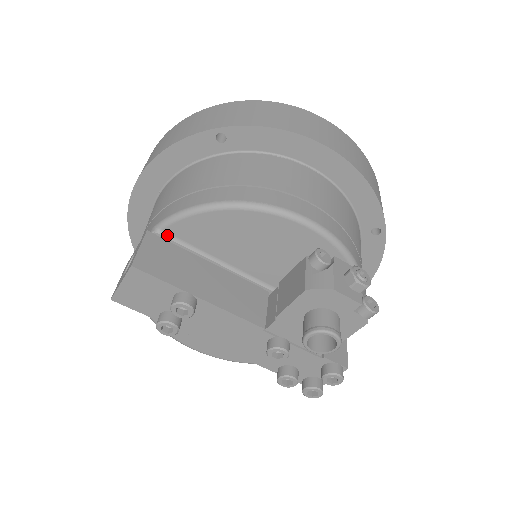
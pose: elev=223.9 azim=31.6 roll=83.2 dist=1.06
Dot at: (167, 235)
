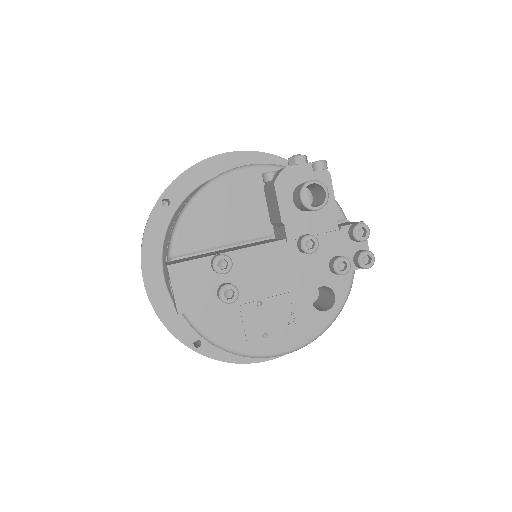
Dot at: (179, 255)
